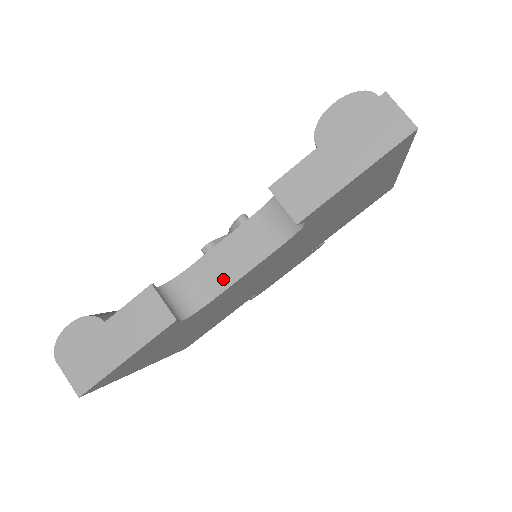
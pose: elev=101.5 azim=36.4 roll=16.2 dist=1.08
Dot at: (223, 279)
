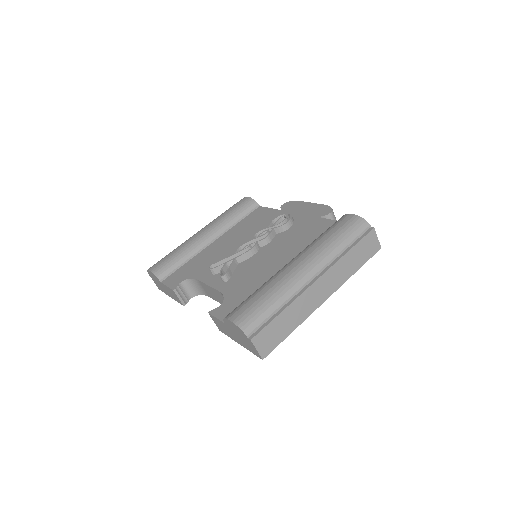
Dot at: (210, 295)
